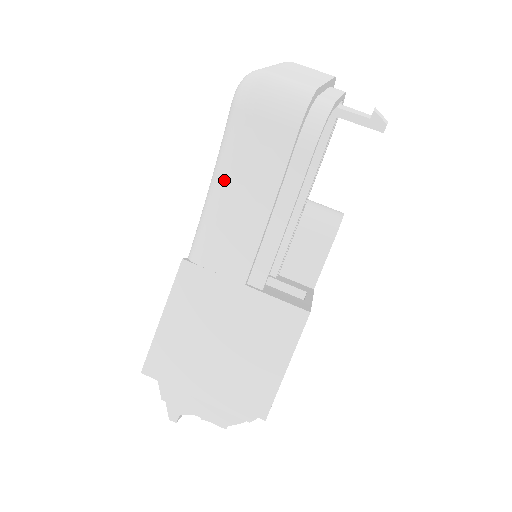
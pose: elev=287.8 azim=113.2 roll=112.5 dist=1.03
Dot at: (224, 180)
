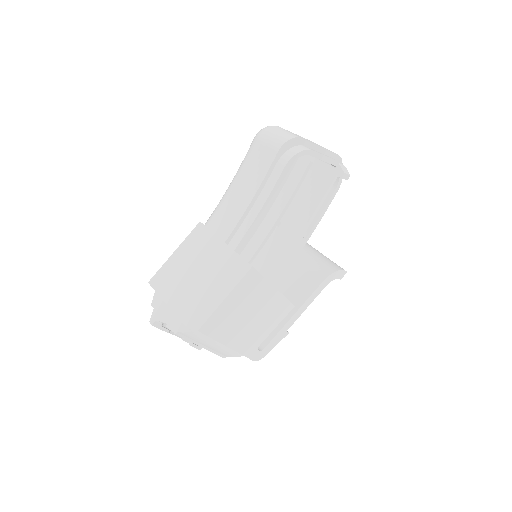
Dot at: (236, 178)
